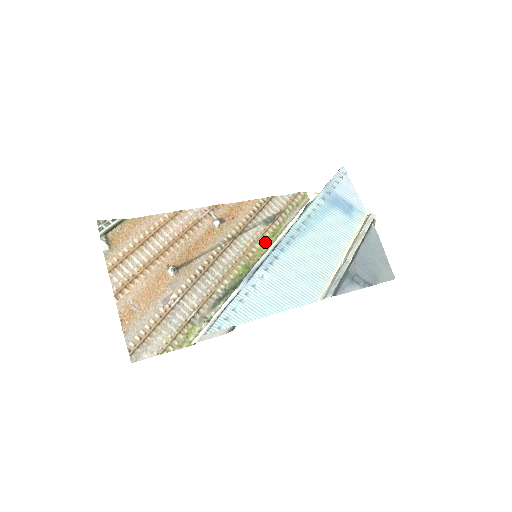
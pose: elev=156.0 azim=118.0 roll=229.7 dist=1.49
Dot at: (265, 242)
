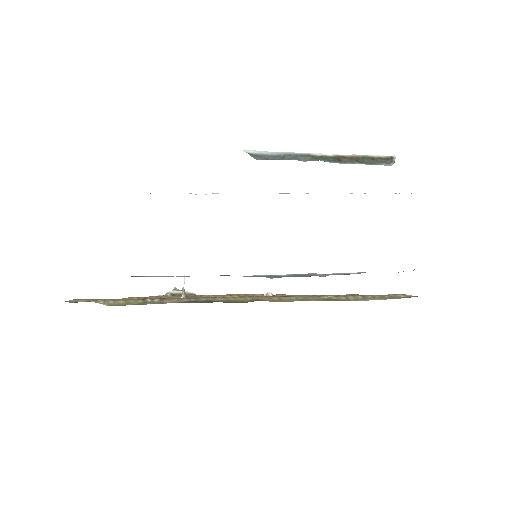
Dot at: (307, 299)
